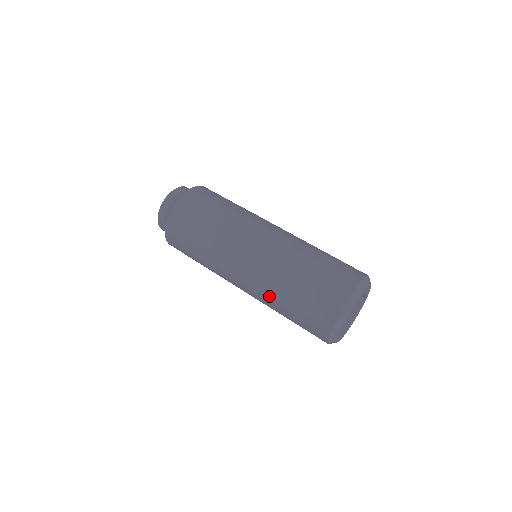
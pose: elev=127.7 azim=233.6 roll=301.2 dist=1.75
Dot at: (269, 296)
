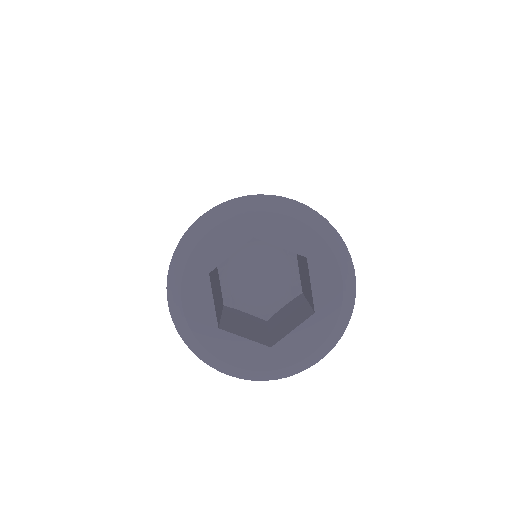
Dot at: occluded
